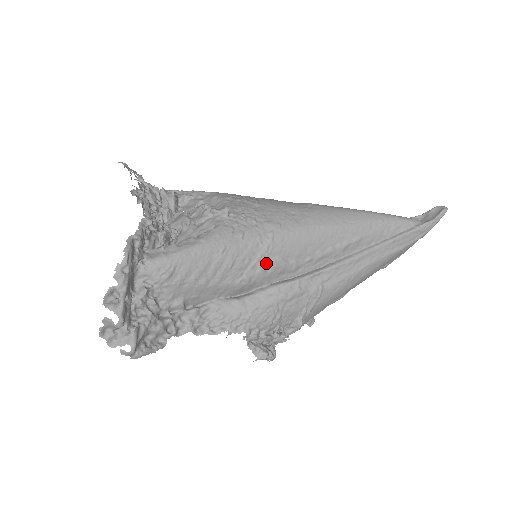
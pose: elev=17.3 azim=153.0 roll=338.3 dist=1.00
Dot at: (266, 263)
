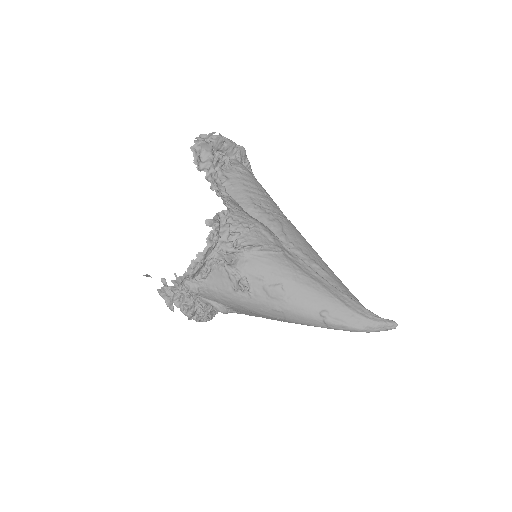
Dot at: (274, 217)
